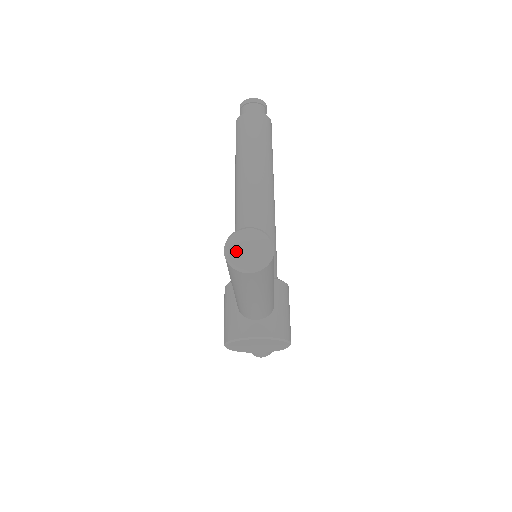
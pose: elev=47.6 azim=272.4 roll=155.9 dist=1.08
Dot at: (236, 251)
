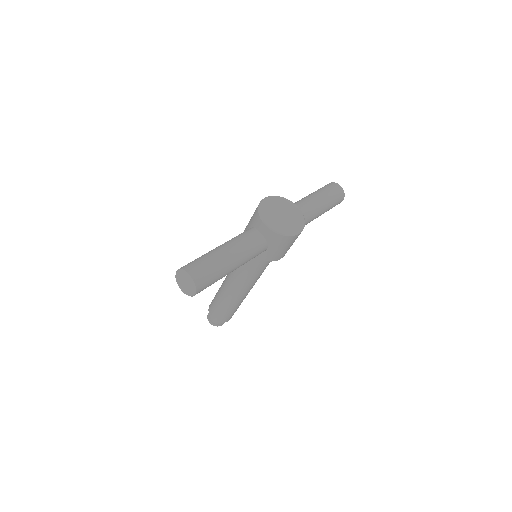
Dot at: occluded
